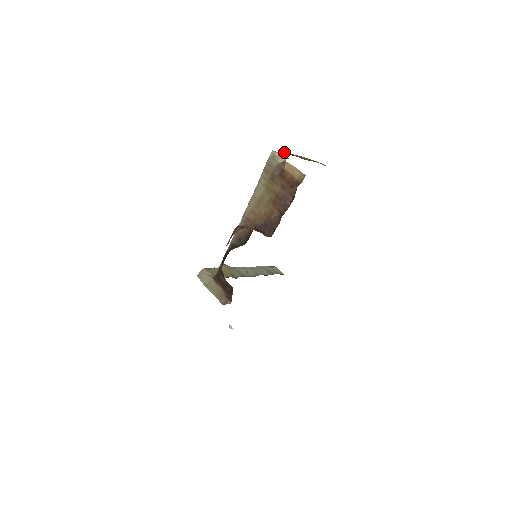
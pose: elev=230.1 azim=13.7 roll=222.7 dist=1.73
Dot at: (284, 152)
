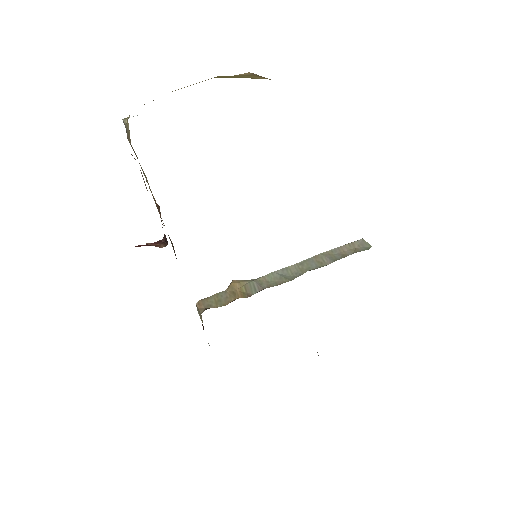
Dot at: occluded
